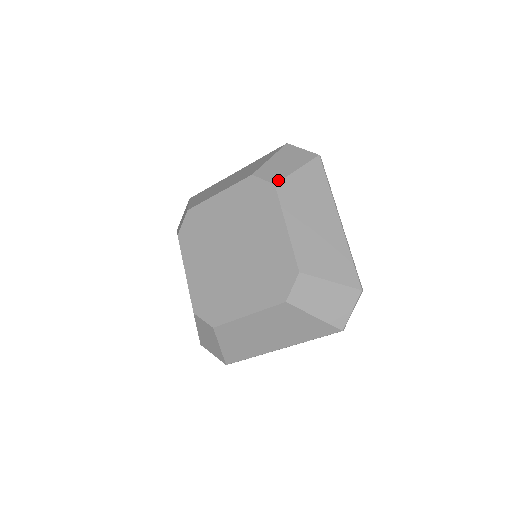
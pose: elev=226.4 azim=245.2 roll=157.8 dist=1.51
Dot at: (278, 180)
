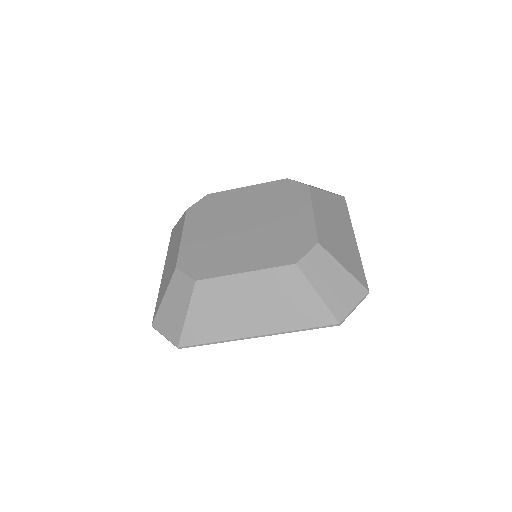
Dot at: occluded
